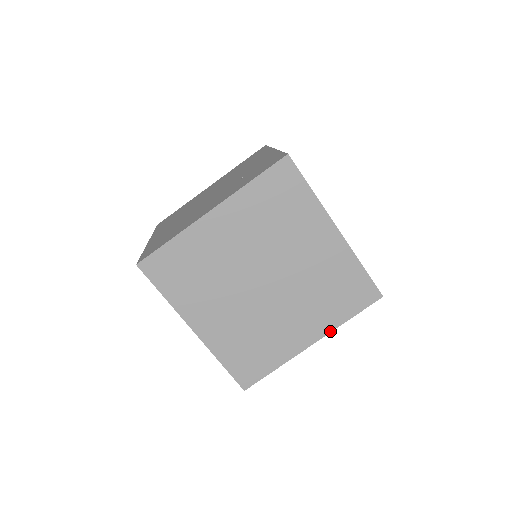
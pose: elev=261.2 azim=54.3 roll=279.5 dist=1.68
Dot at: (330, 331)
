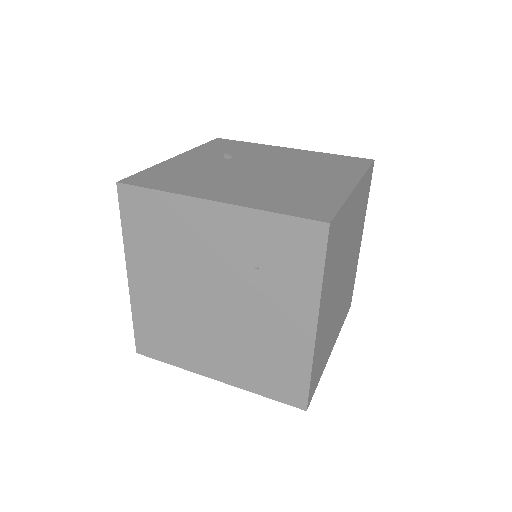
Dot at: (364, 220)
